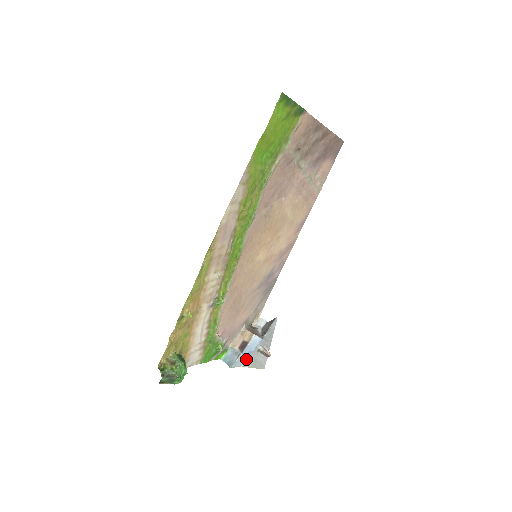
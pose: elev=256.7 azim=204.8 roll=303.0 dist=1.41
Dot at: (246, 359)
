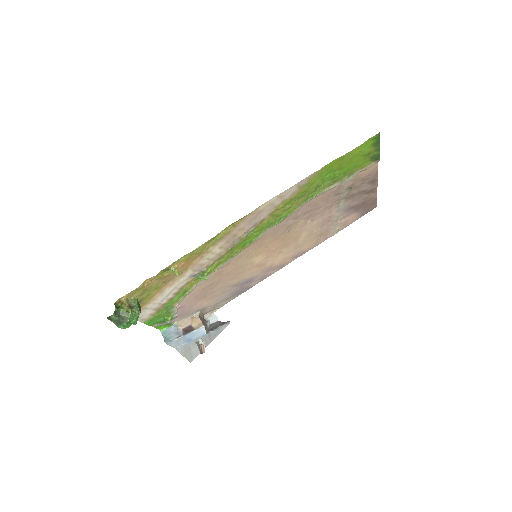
Dot at: (182, 343)
